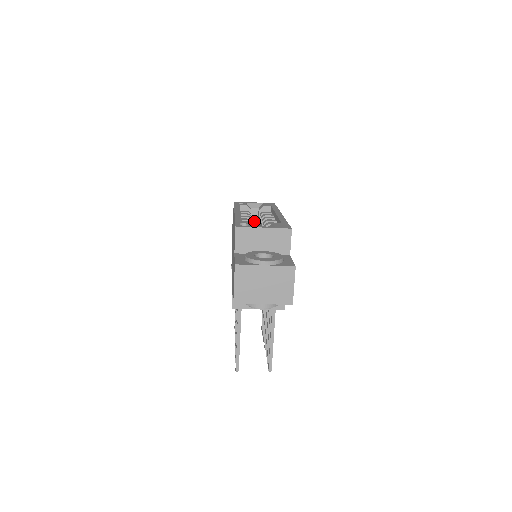
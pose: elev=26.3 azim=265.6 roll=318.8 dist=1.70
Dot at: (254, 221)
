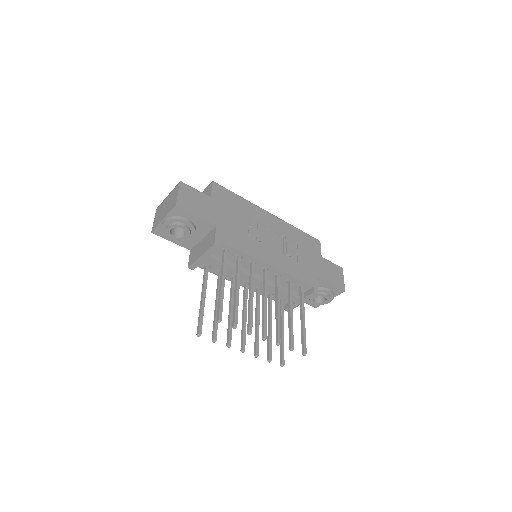
Dot at: occluded
